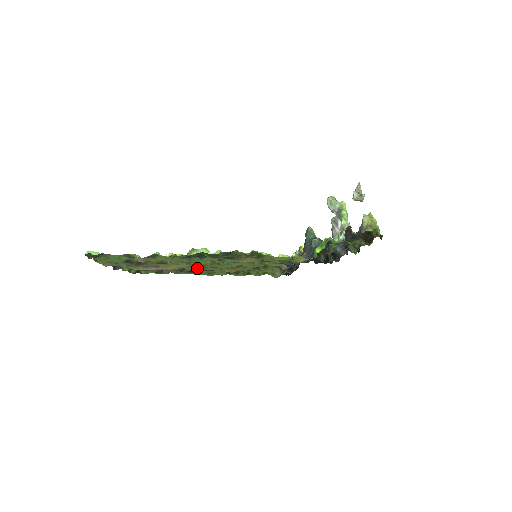
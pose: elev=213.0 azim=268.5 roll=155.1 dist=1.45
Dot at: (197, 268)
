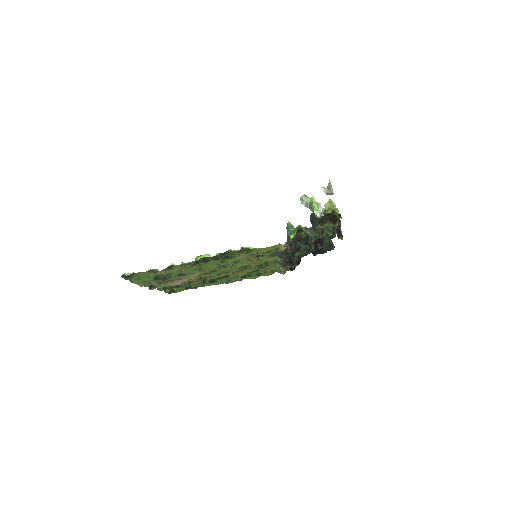
Dot at: (212, 275)
